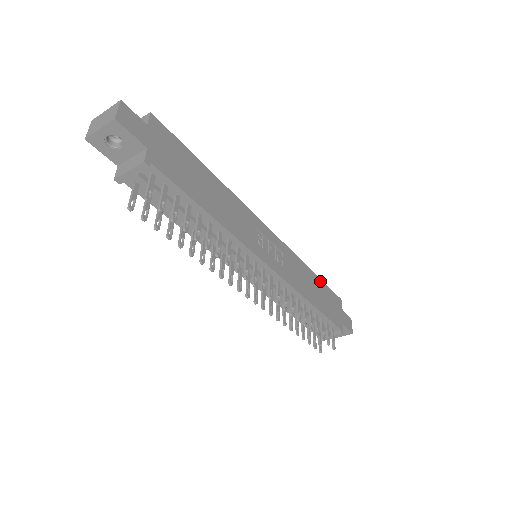
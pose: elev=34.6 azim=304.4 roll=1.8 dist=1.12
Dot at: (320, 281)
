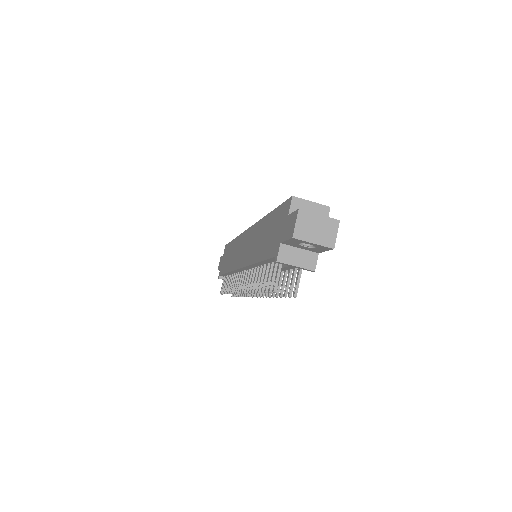
Dot at: occluded
